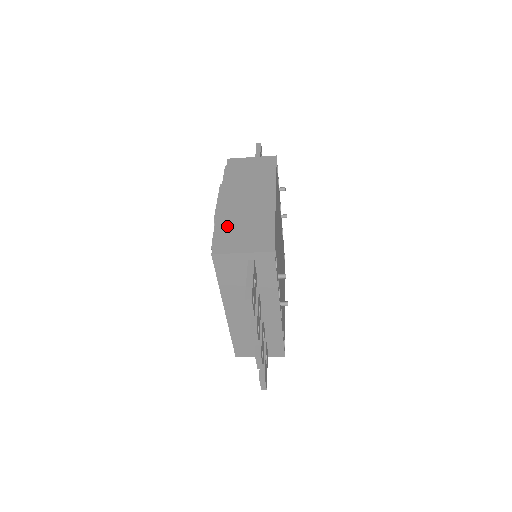
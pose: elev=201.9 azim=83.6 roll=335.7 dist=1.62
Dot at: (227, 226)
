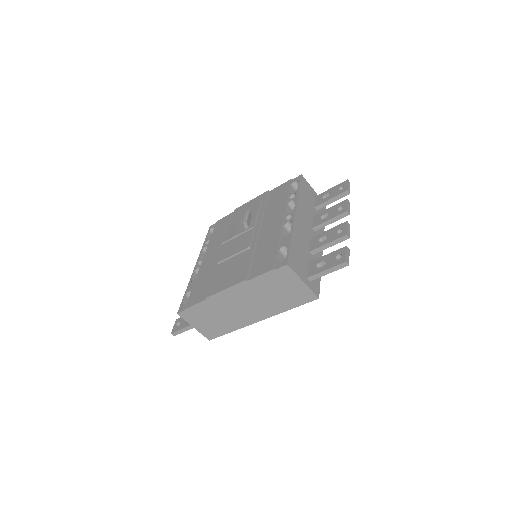
Dot at: occluded
